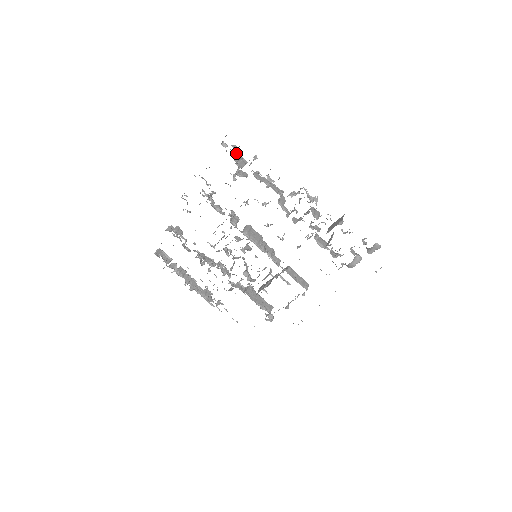
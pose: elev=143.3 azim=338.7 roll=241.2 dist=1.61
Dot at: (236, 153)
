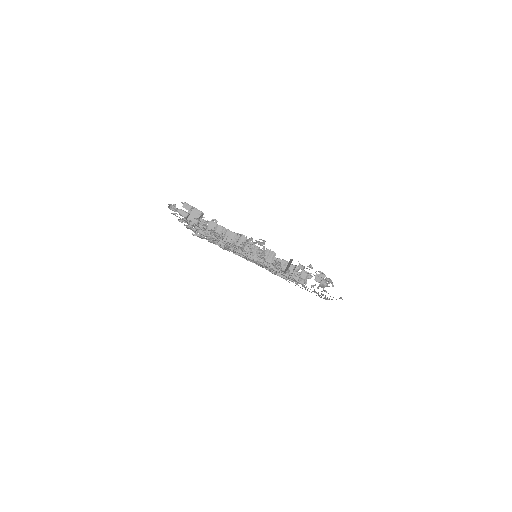
Dot at: (186, 212)
